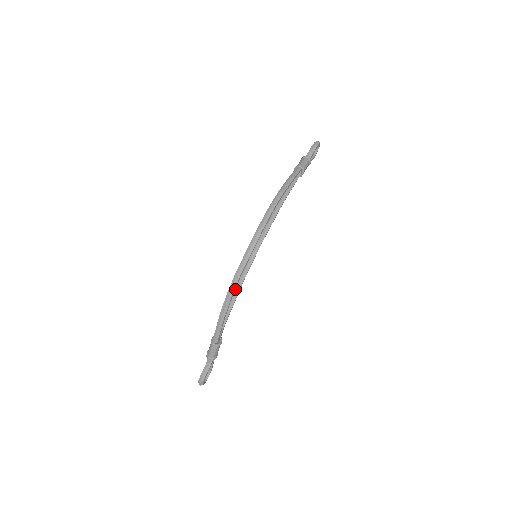
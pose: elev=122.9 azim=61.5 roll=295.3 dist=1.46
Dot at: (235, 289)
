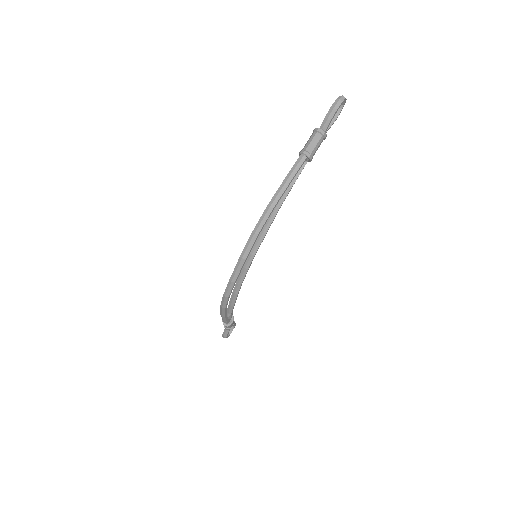
Dot at: (233, 292)
